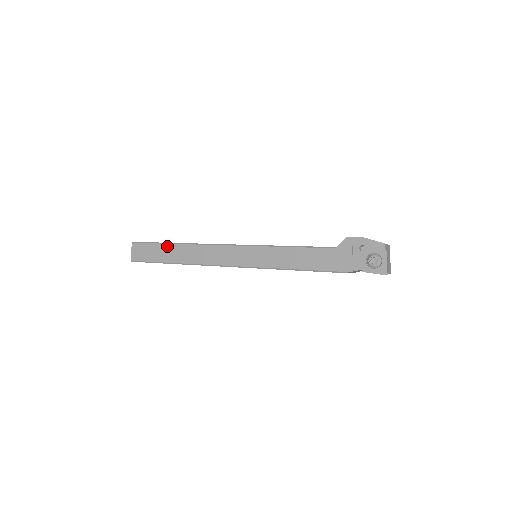
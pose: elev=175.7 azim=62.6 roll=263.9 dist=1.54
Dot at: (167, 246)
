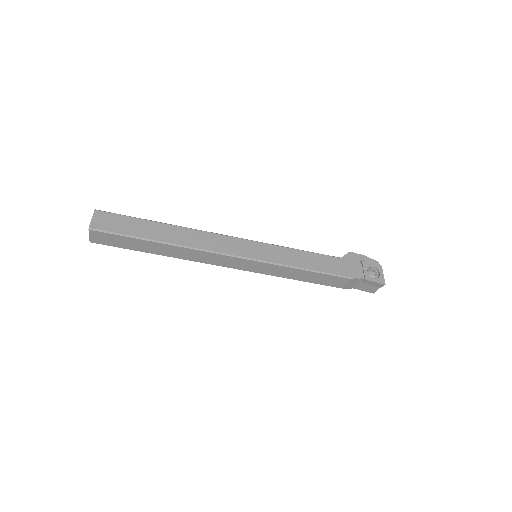
Dot at: (151, 223)
